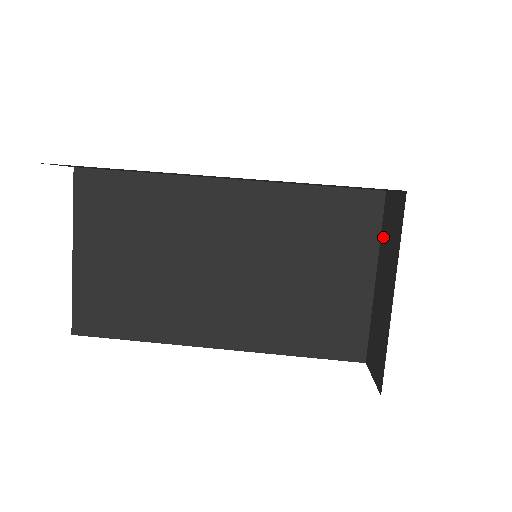
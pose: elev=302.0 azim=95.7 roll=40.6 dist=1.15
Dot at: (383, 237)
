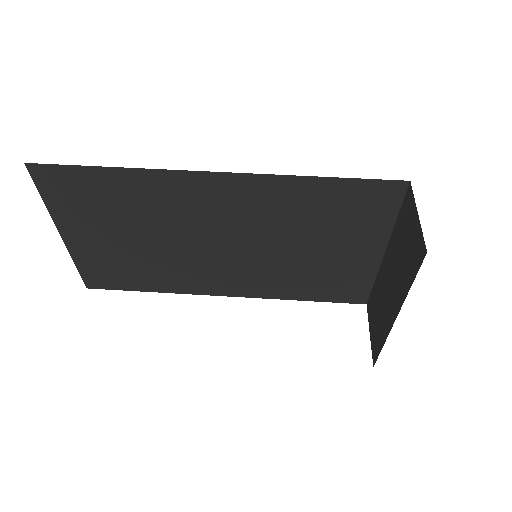
Dot at: (398, 230)
